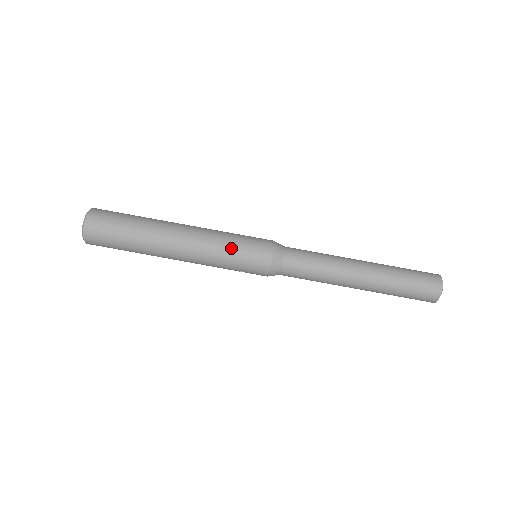
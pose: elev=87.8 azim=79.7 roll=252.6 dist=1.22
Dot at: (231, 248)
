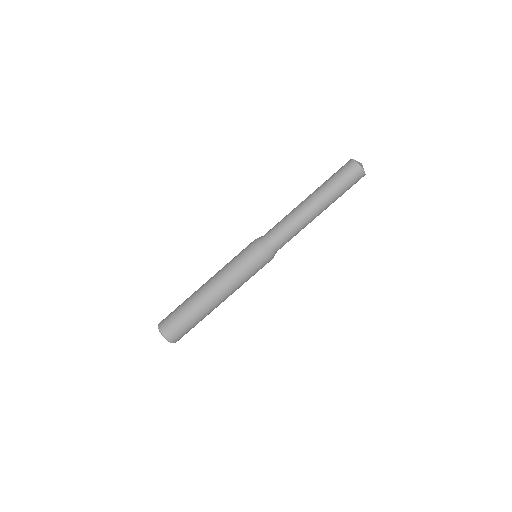
Dot at: (246, 274)
